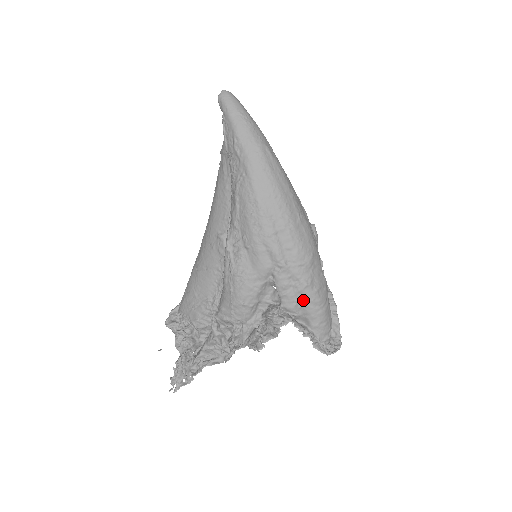
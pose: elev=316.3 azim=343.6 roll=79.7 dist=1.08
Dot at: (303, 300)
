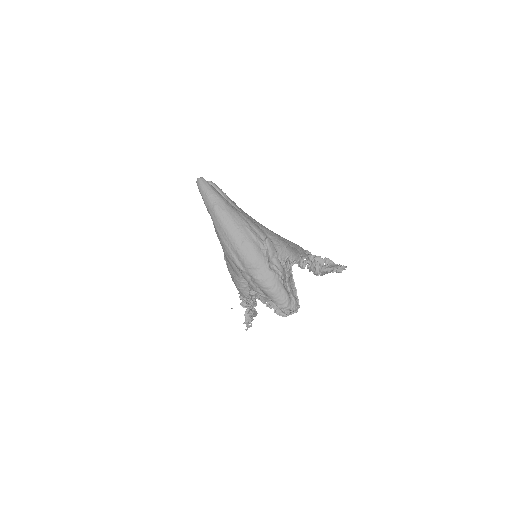
Dot at: (259, 287)
